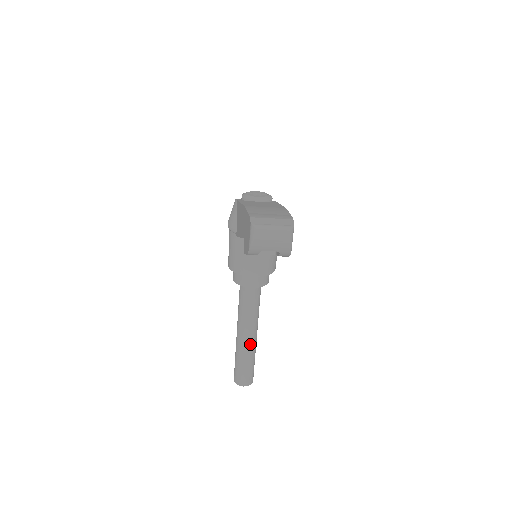
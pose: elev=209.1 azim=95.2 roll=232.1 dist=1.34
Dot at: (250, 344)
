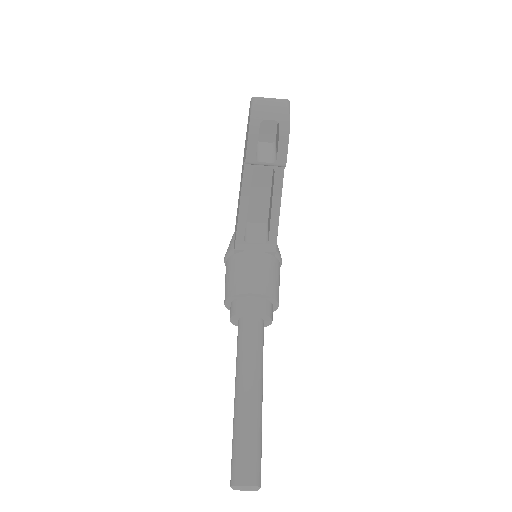
Dot at: (253, 404)
